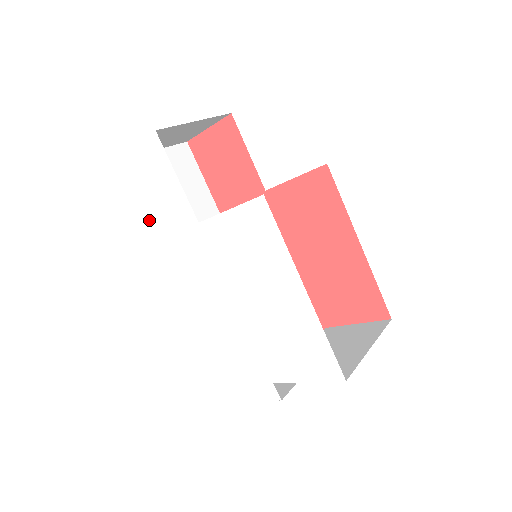
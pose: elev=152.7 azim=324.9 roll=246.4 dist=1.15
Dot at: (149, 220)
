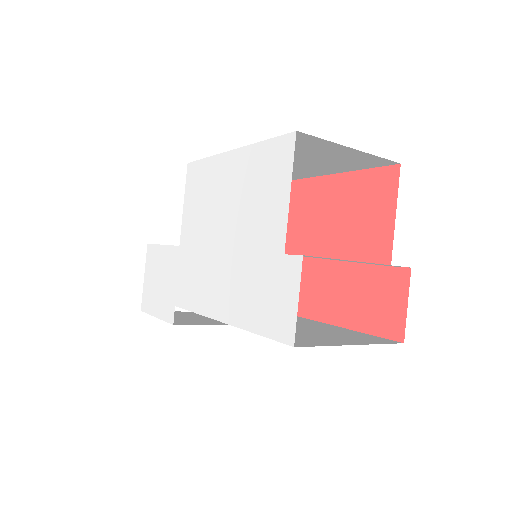
Dot at: (164, 308)
